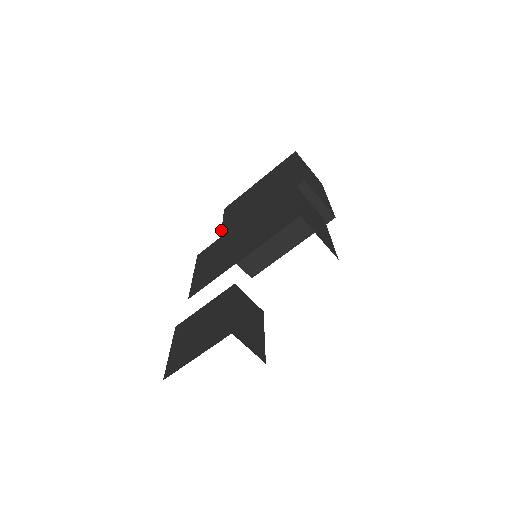
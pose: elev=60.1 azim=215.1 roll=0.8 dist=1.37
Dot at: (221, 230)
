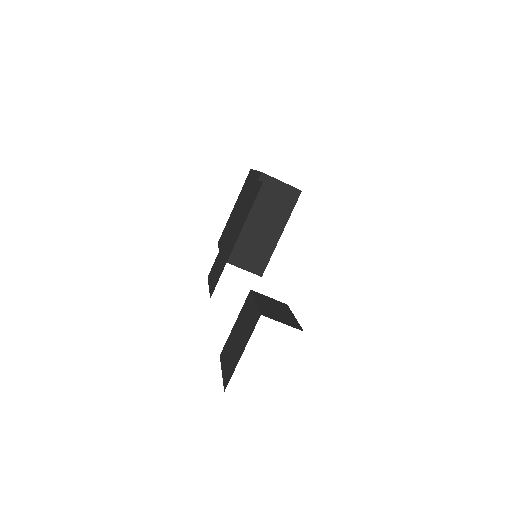
Dot at: occluded
